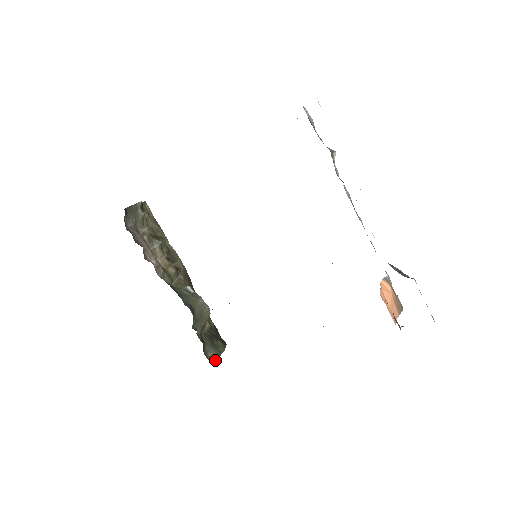
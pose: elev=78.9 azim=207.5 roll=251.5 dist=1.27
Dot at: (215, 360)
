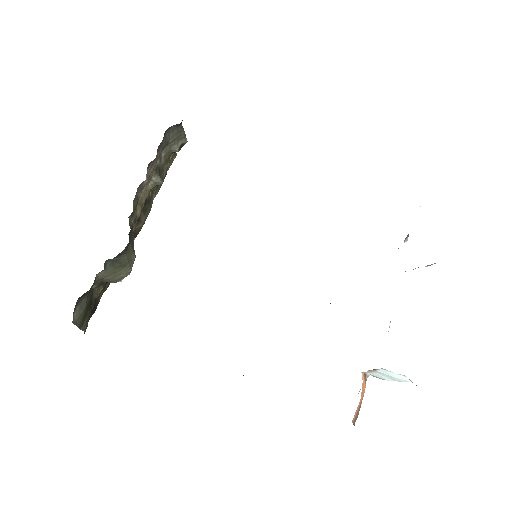
Dot at: (75, 321)
